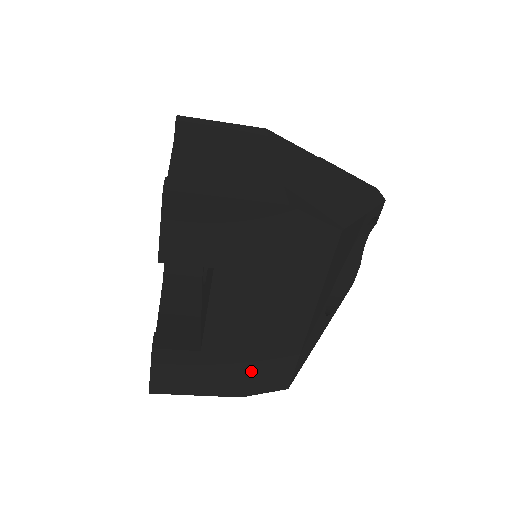
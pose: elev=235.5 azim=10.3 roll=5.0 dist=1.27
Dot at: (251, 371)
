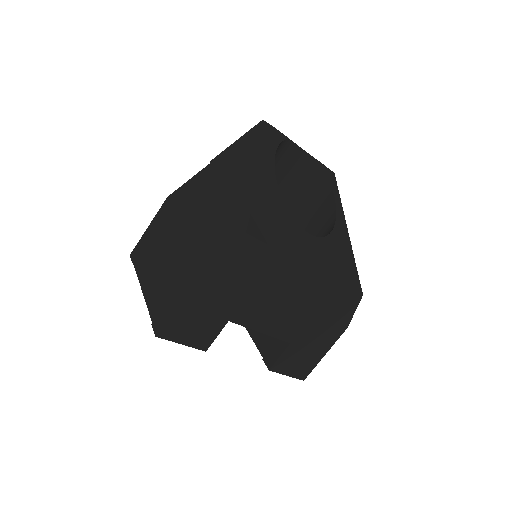
Dot at: (329, 316)
